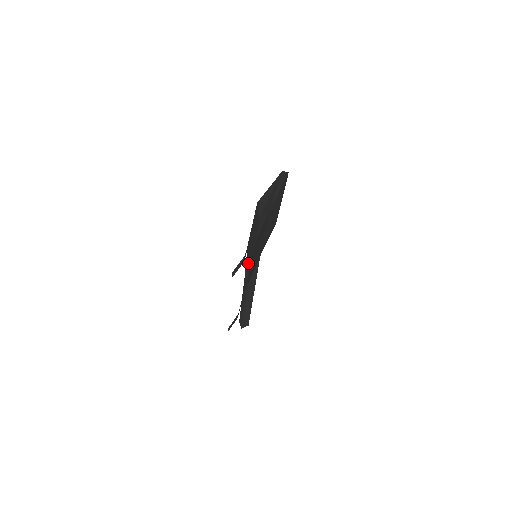
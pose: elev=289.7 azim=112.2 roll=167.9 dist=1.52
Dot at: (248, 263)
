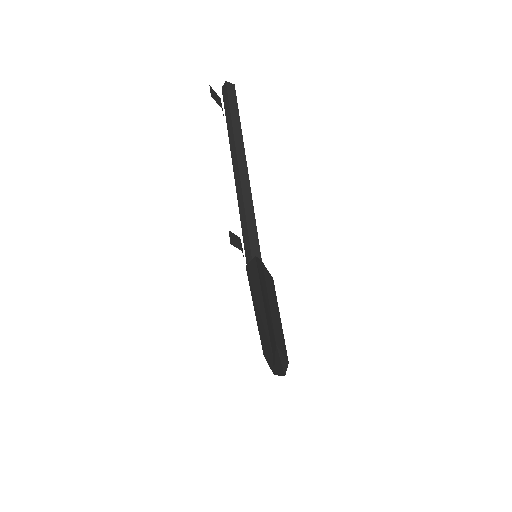
Dot at: occluded
